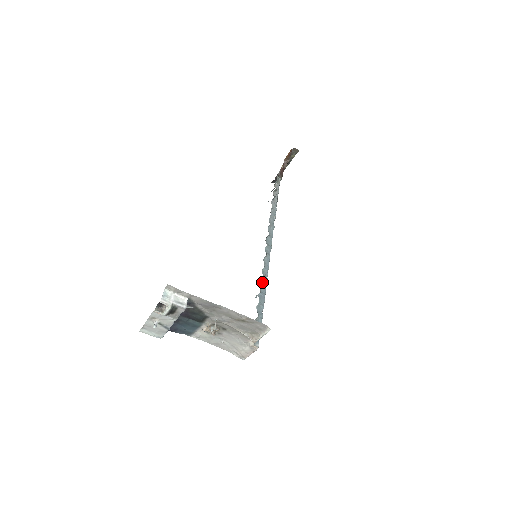
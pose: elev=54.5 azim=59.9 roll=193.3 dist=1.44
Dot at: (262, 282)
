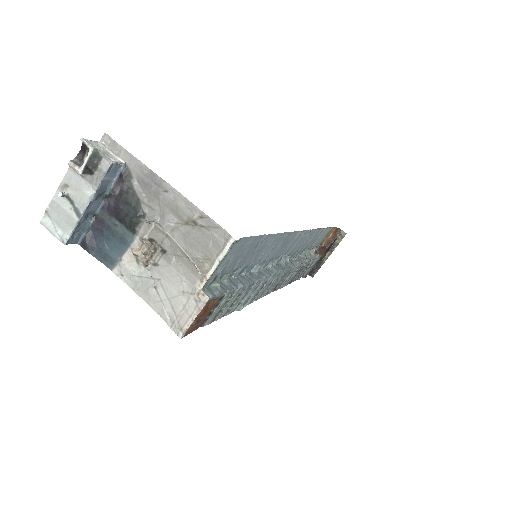
Dot at: (253, 273)
